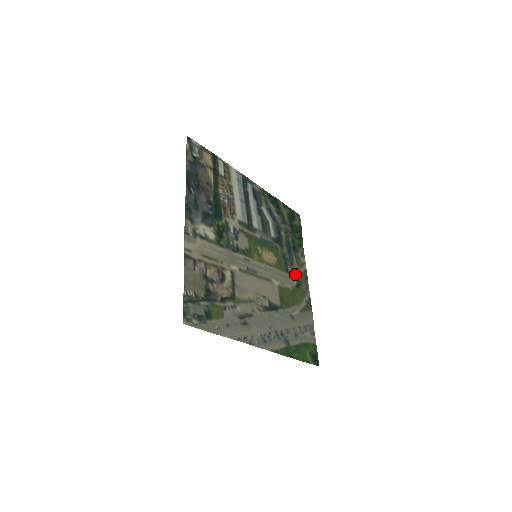
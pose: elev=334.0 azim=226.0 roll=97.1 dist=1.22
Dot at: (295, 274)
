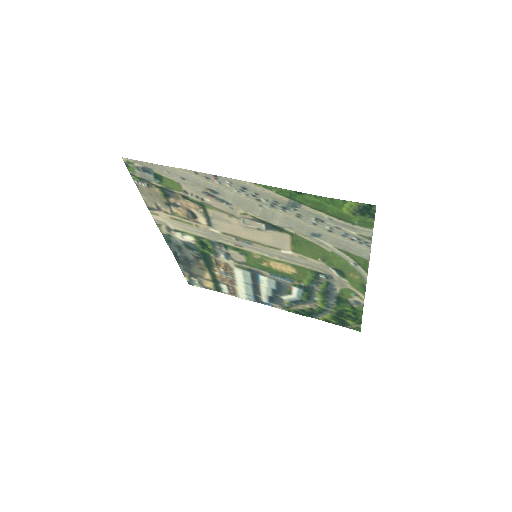
Dot at: (335, 279)
